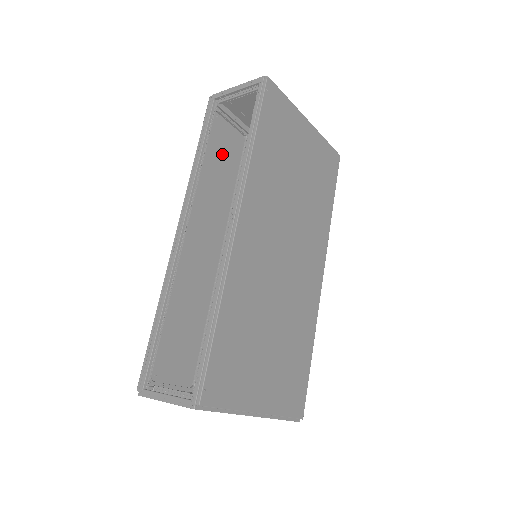
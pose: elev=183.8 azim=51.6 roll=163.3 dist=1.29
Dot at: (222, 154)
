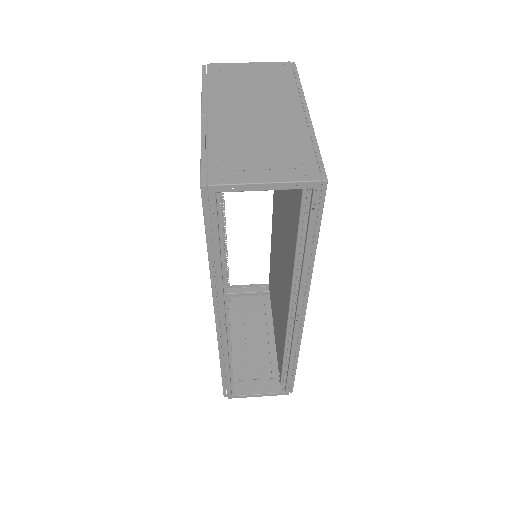
Dot at: occluded
